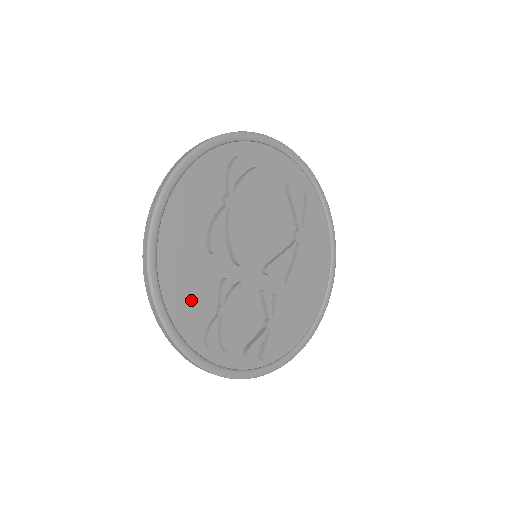
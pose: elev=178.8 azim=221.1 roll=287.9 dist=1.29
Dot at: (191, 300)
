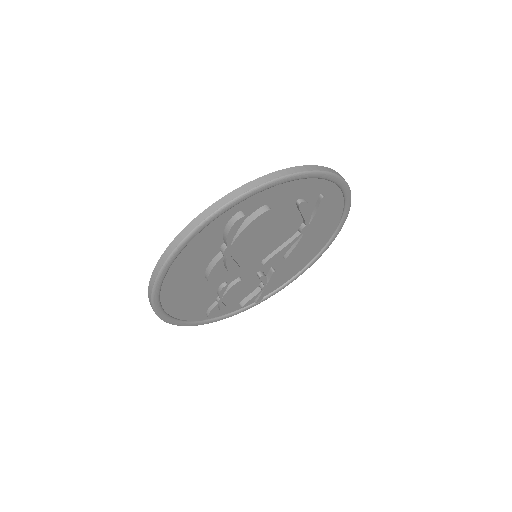
Dot at: (194, 305)
